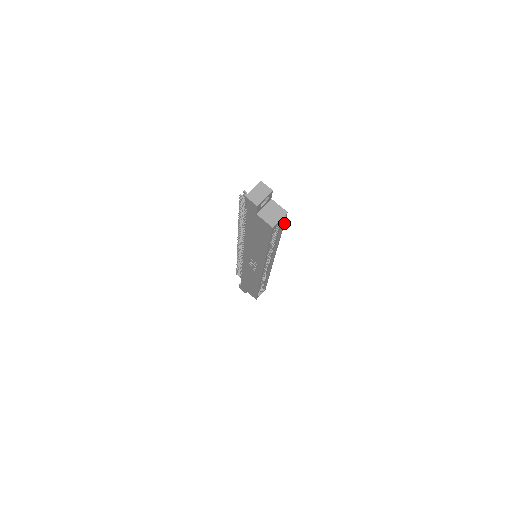
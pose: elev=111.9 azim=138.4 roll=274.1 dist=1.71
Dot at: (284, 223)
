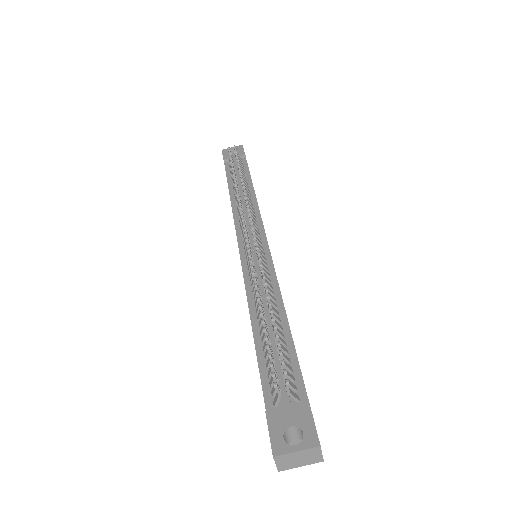
Dot at: occluded
